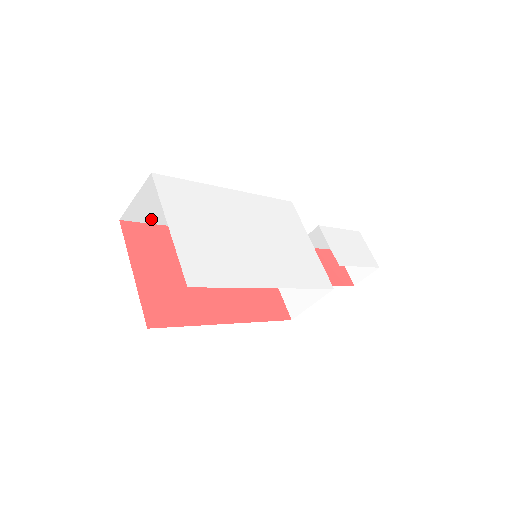
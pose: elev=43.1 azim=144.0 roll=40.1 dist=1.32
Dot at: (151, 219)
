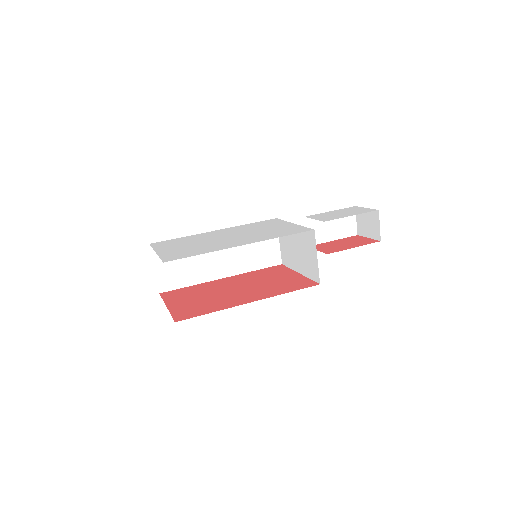
Dot at: (181, 283)
